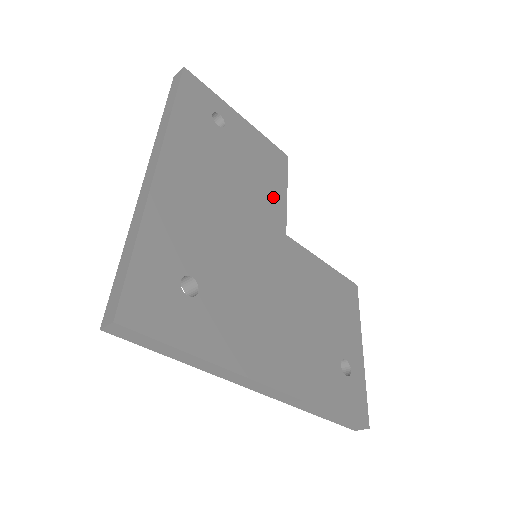
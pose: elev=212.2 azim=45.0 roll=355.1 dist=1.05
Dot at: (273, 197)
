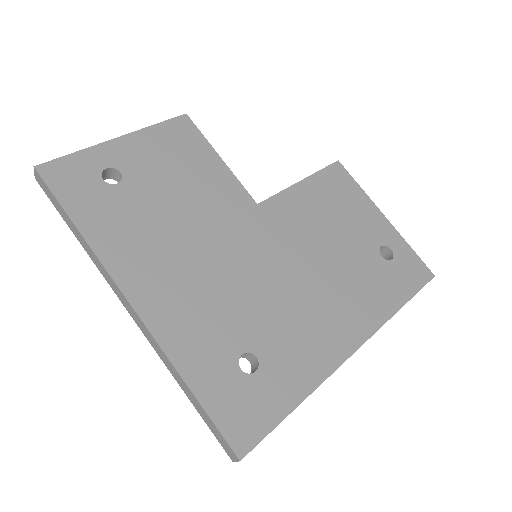
Dot at: (217, 183)
